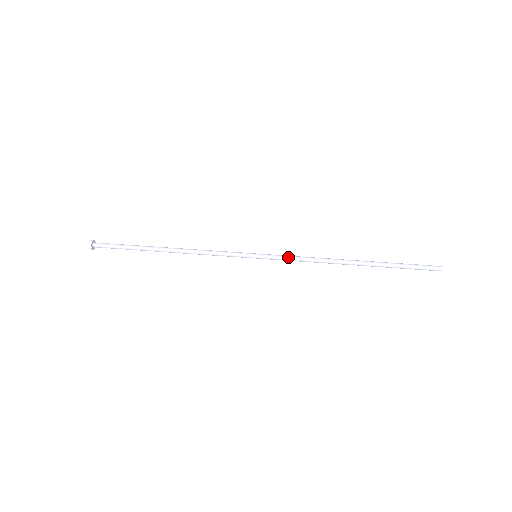
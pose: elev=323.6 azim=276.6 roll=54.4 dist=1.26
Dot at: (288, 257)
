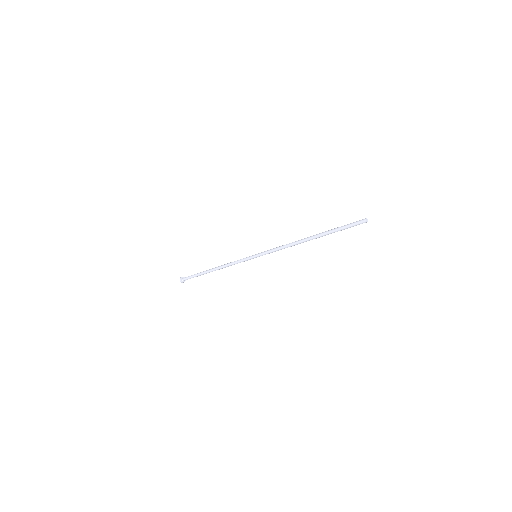
Dot at: (273, 249)
